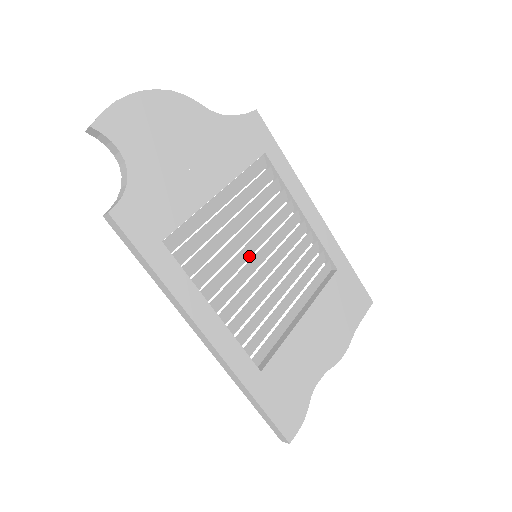
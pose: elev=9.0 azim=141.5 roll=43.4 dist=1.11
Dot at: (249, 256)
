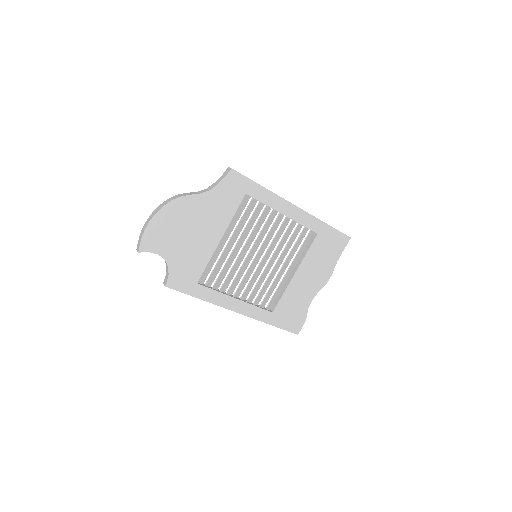
Dot at: occluded
